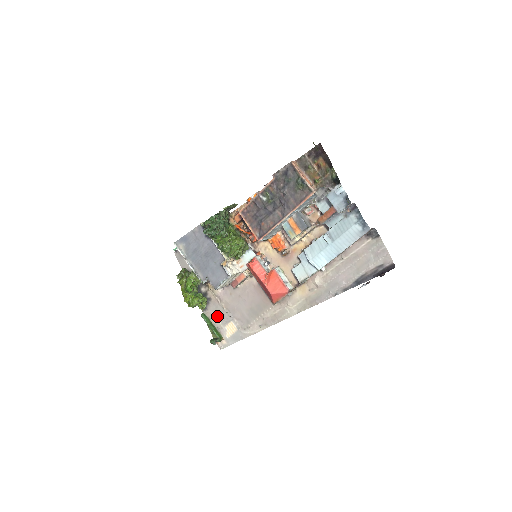
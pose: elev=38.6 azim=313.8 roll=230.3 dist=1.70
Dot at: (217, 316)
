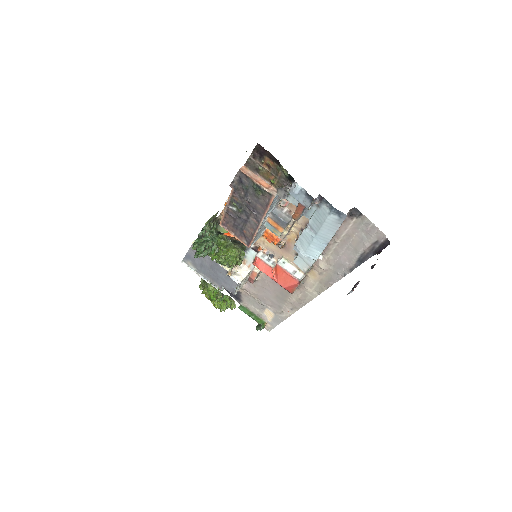
Dot at: (253, 305)
